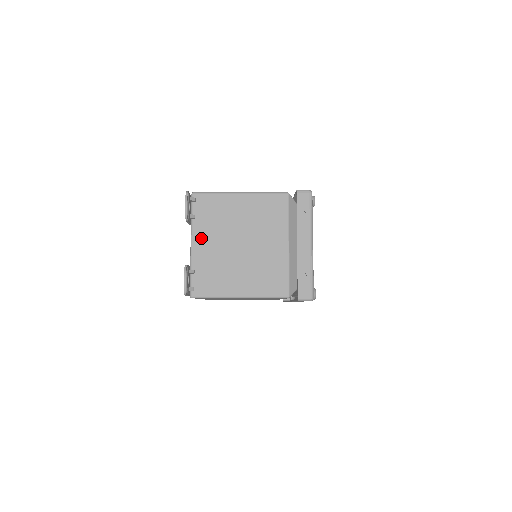
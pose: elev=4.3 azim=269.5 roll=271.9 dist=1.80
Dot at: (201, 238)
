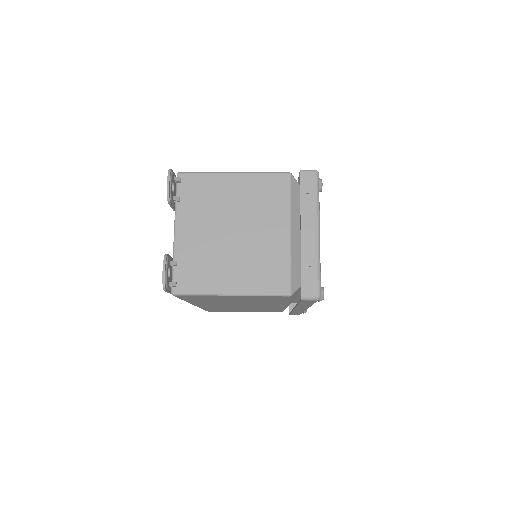
Dot at: (186, 225)
